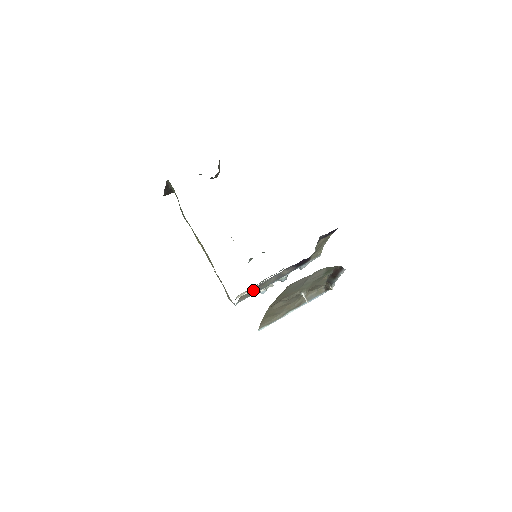
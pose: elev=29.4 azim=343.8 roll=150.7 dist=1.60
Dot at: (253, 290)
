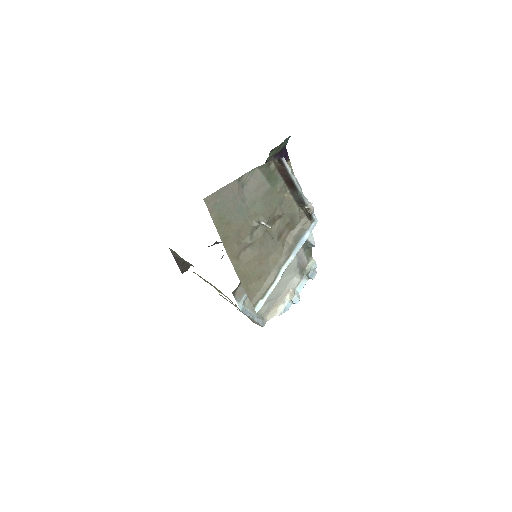
Dot at: occluded
